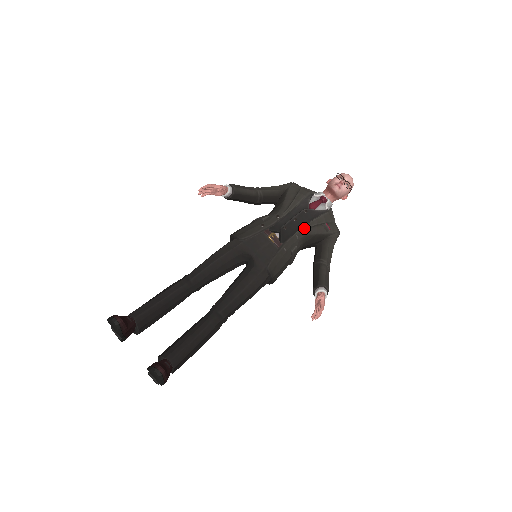
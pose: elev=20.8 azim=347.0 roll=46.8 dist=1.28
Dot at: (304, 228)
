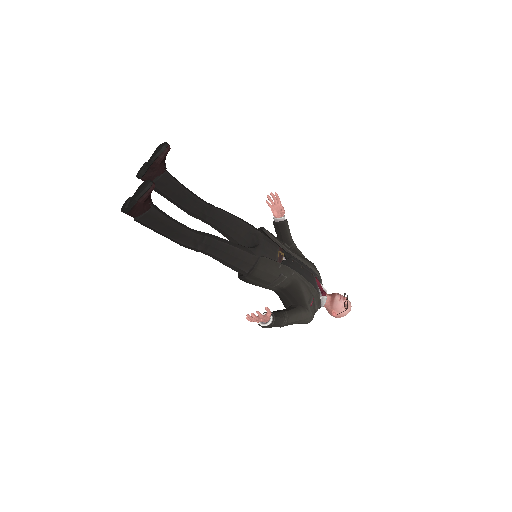
Dot at: (302, 277)
